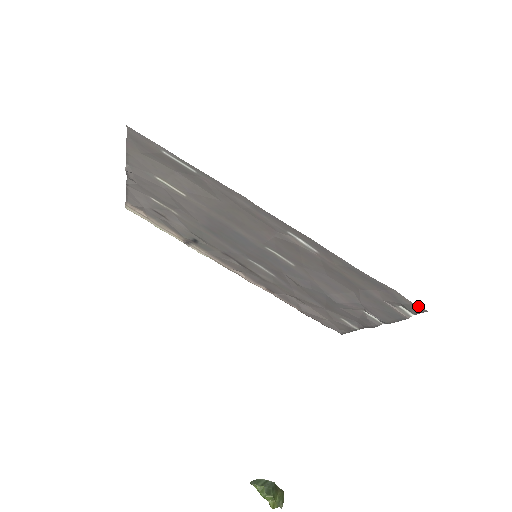
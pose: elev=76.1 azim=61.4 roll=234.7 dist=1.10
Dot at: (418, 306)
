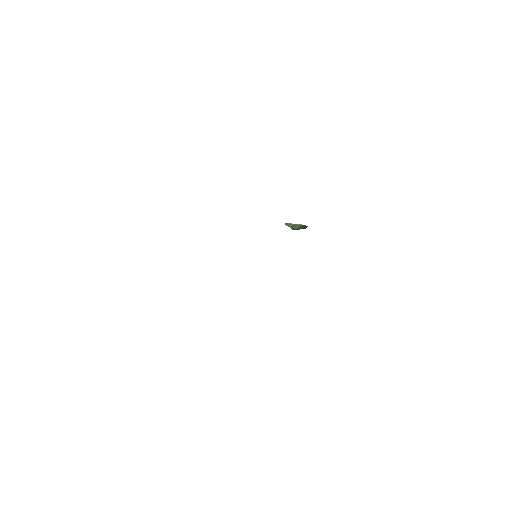
Dot at: occluded
